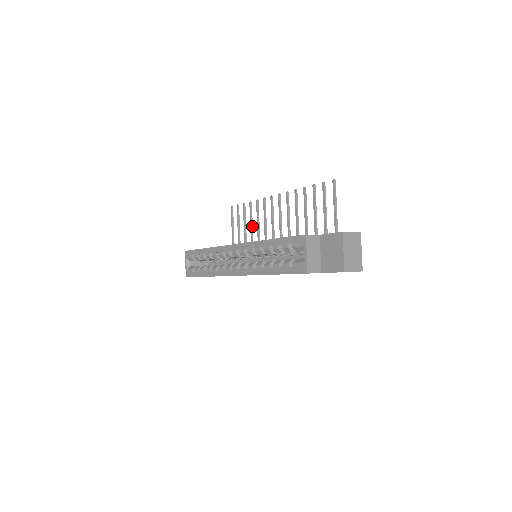
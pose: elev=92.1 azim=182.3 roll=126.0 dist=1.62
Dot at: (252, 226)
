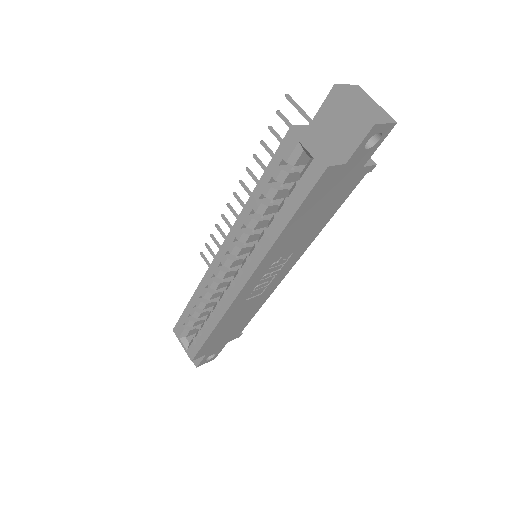
Dot at: occluded
